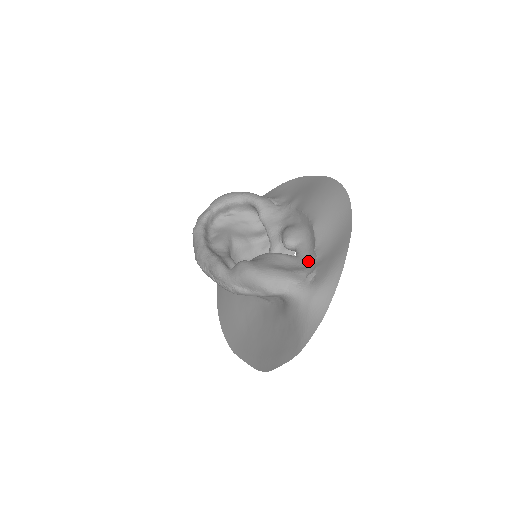
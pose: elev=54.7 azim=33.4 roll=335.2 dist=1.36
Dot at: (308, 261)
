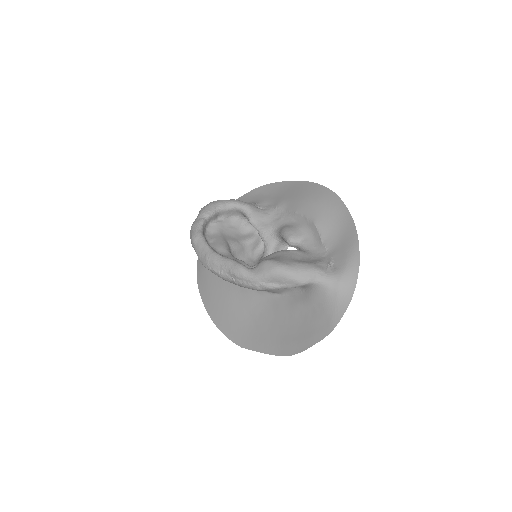
Dot at: (319, 253)
